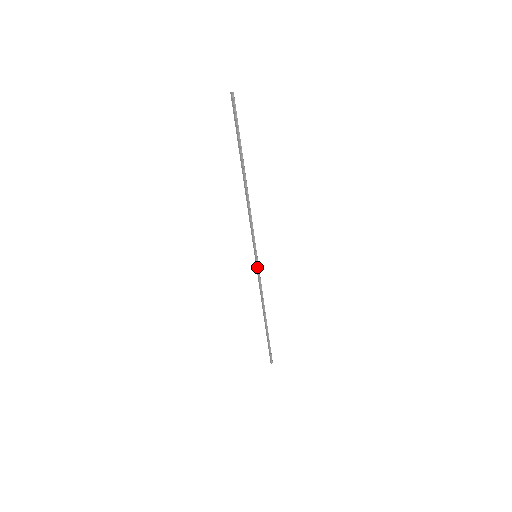
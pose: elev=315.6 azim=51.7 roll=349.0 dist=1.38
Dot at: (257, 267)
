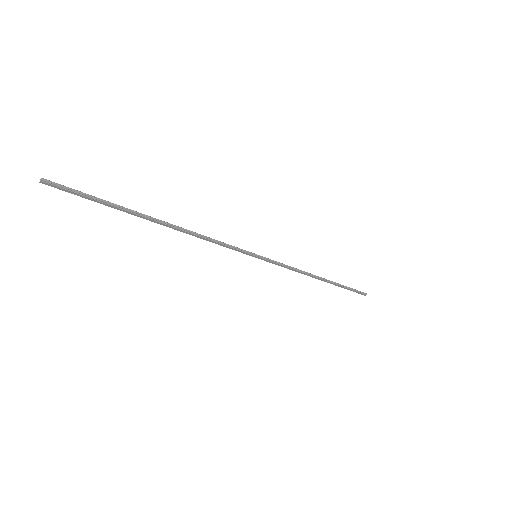
Dot at: (268, 261)
